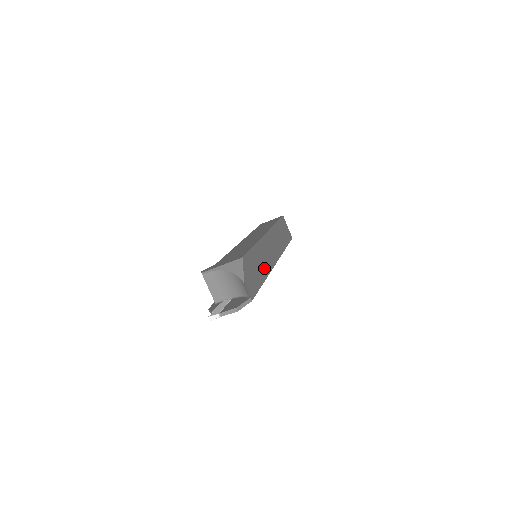
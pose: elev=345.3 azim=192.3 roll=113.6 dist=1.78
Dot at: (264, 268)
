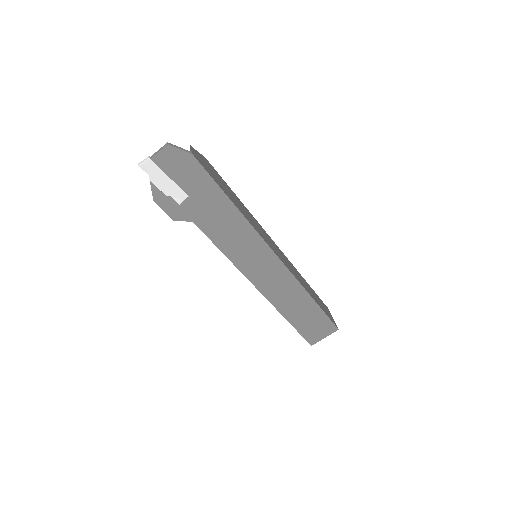
Dot at: (244, 214)
